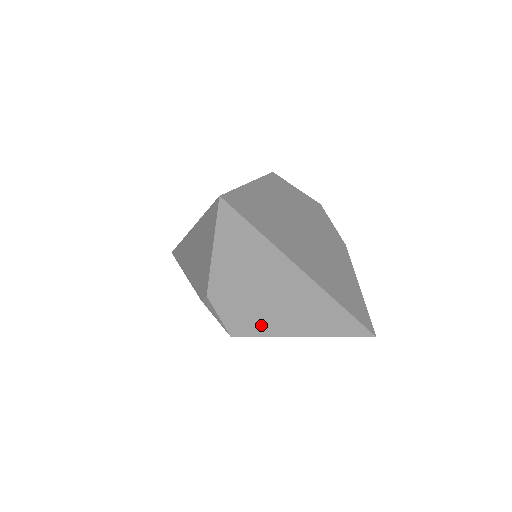
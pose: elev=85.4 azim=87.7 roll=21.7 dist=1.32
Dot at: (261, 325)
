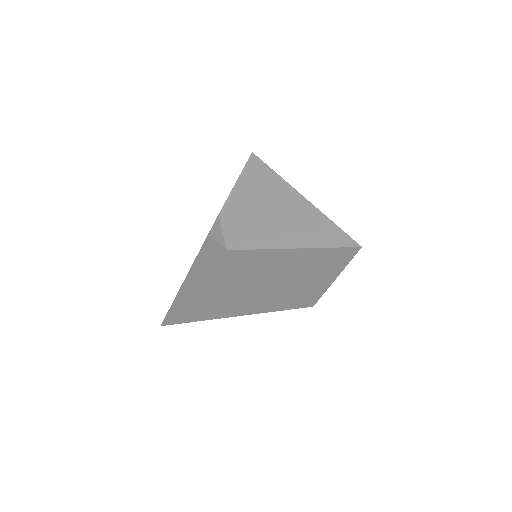
Dot at: (259, 238)
